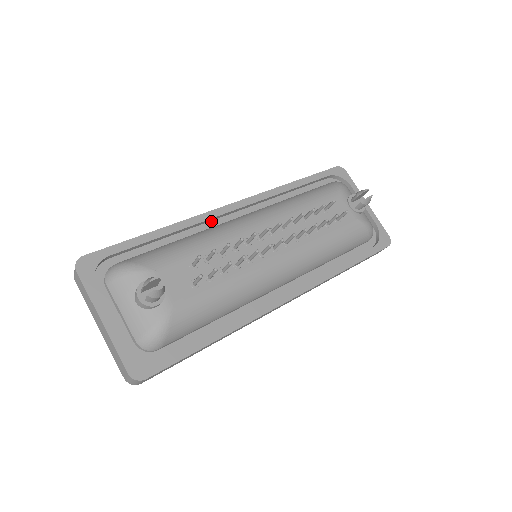
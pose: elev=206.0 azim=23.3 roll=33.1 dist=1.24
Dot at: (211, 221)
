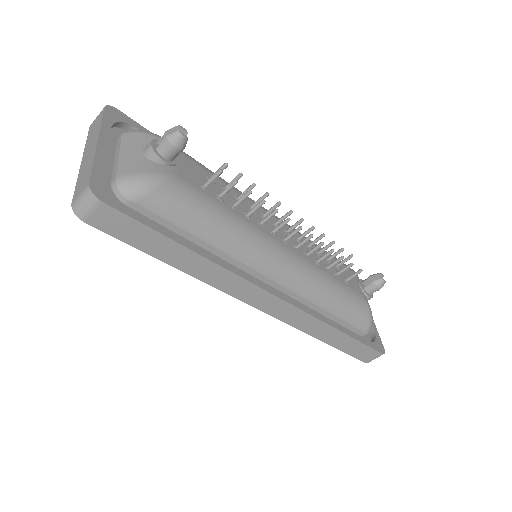
Dot at: occluded
